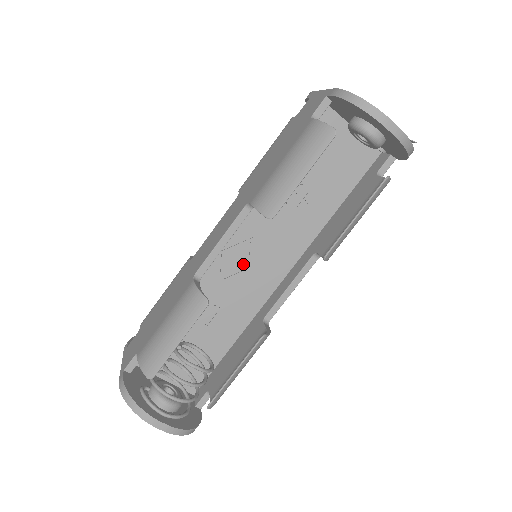
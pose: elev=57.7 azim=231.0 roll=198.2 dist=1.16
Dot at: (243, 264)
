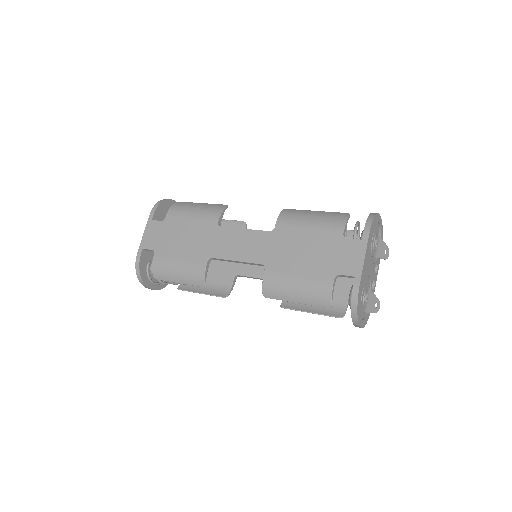
Dot at: occluded
